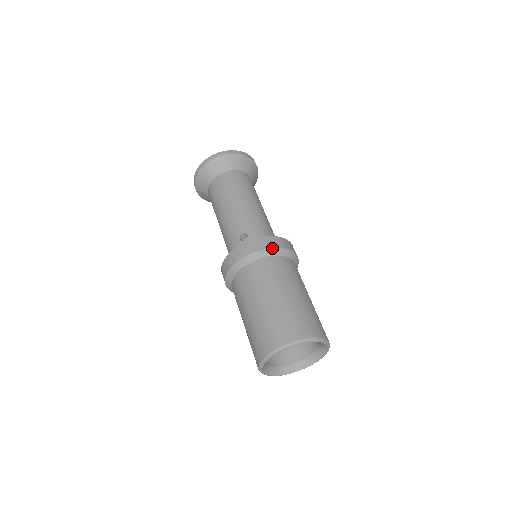
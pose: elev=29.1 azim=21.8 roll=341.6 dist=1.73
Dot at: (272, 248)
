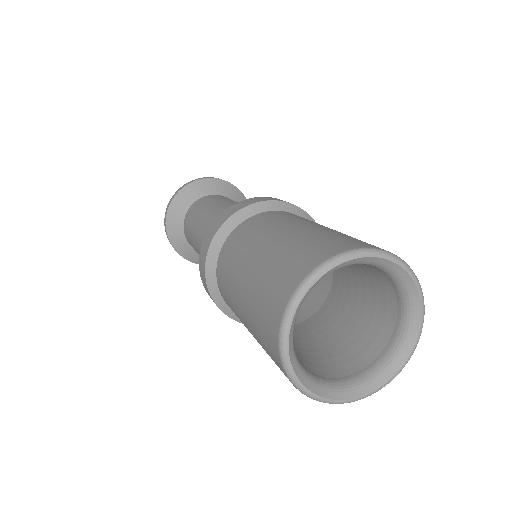
Dot at: occluded
